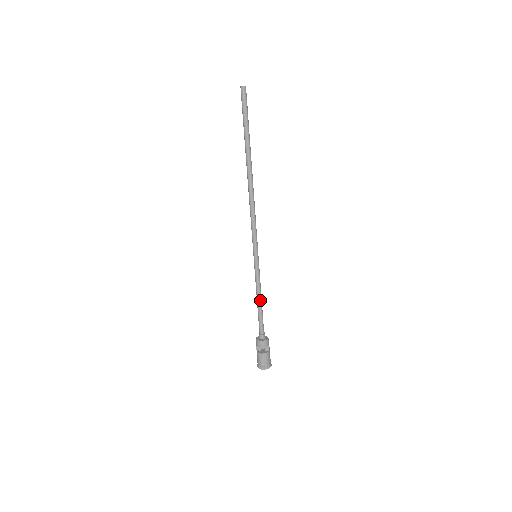
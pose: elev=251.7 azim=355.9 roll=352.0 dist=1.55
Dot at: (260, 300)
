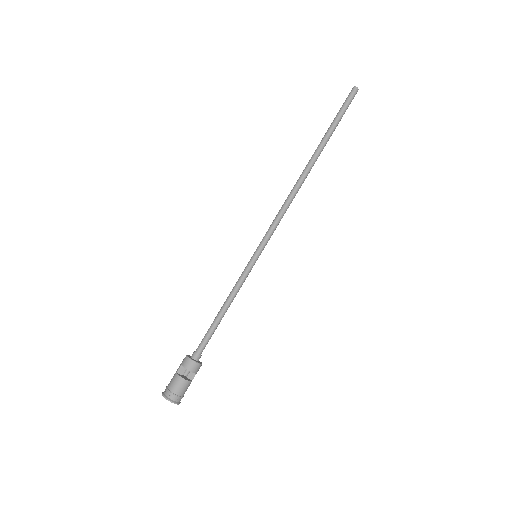
Dot at: (226, 309)
